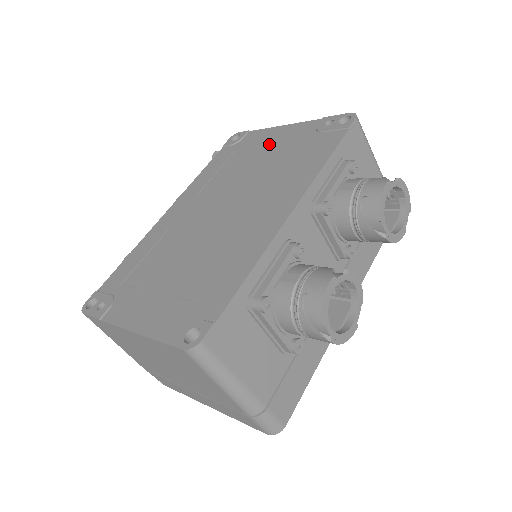
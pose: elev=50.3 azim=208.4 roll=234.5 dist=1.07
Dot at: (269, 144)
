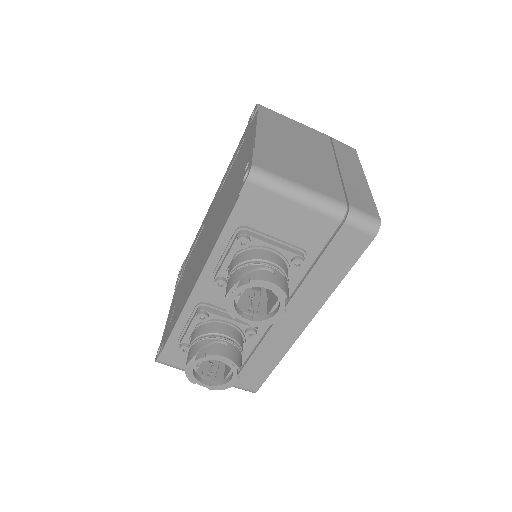
Dot at: (242, 157)
